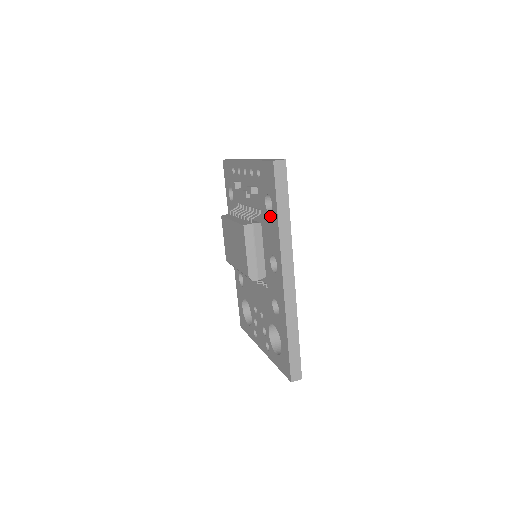
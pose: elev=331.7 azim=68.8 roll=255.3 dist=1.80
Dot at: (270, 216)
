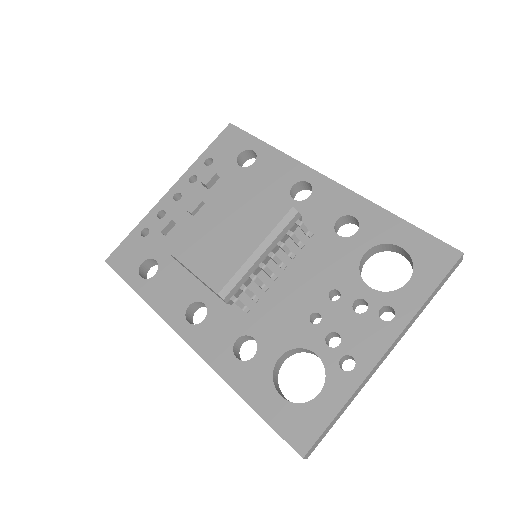
Dot at: (258, 162)
